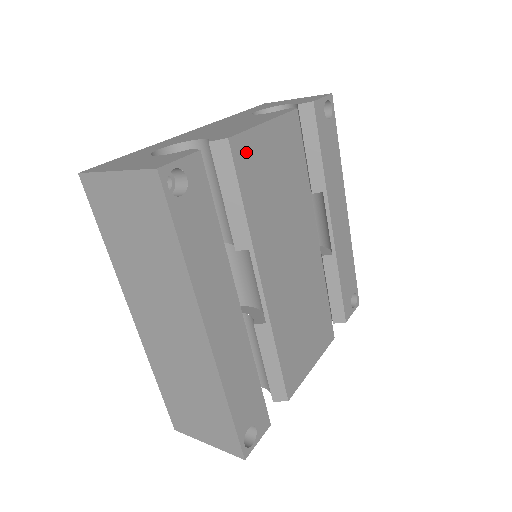
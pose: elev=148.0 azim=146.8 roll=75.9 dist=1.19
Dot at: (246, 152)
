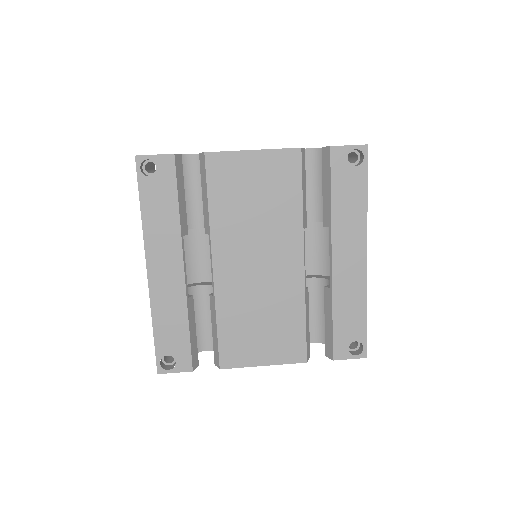
Dot at: (222, 166)
